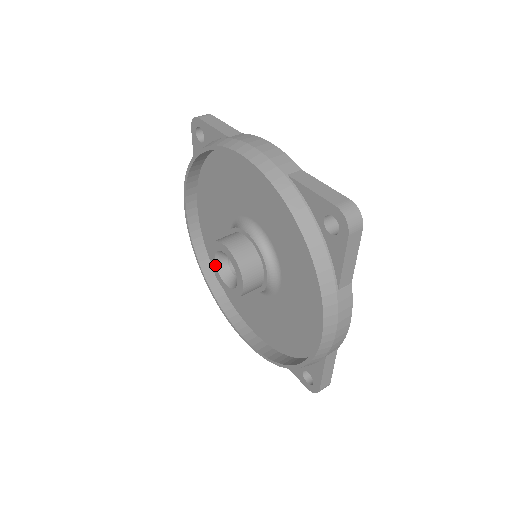
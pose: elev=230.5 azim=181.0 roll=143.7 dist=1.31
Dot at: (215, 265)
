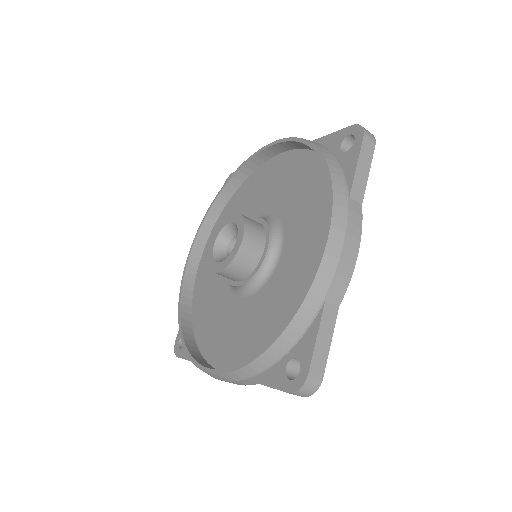
Dot at: (212, 251)
